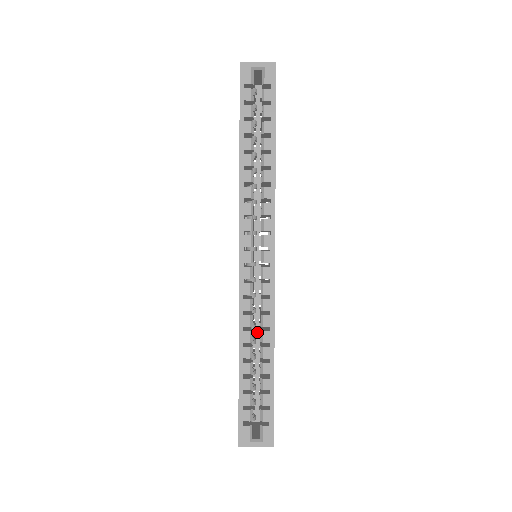
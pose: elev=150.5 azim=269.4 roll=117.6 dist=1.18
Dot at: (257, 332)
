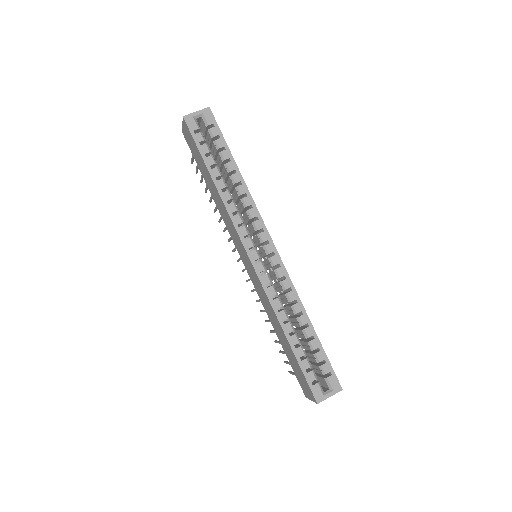
Dot at: occluded
